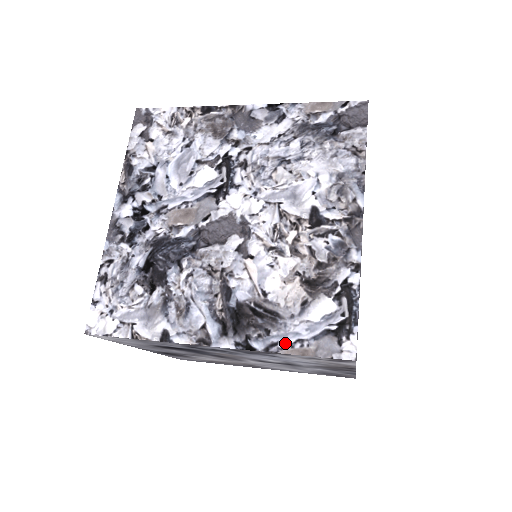
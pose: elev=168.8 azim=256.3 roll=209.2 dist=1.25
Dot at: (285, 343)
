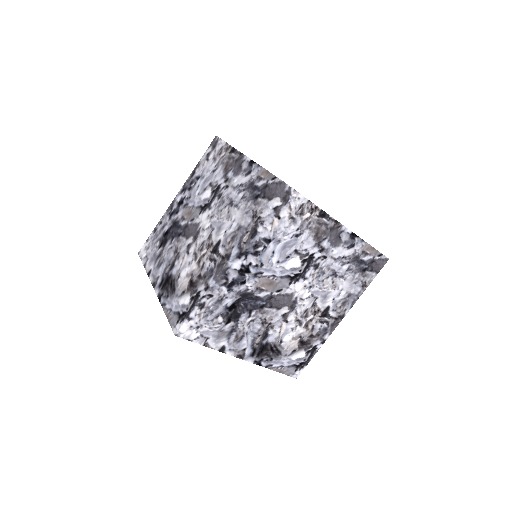
Dot at: (167, 307)
